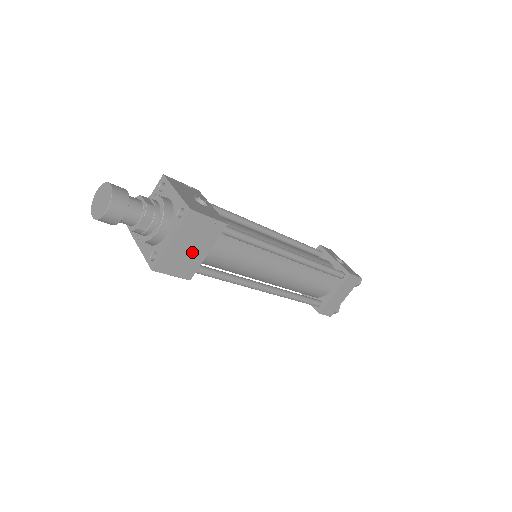
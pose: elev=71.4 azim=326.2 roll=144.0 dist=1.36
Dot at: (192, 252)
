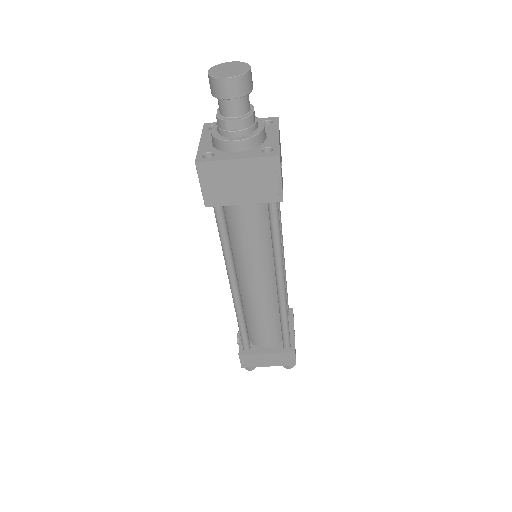
Dot at: (236, 188)
